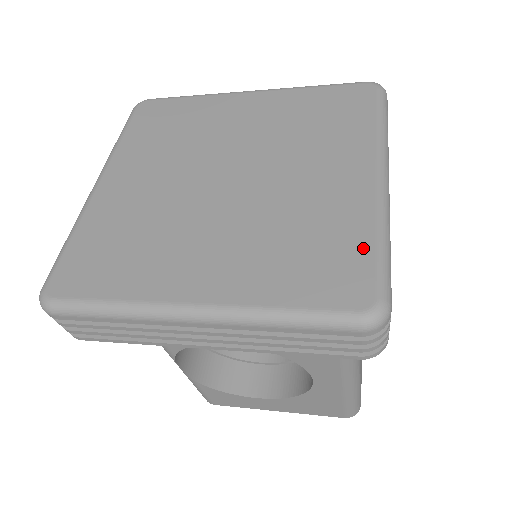
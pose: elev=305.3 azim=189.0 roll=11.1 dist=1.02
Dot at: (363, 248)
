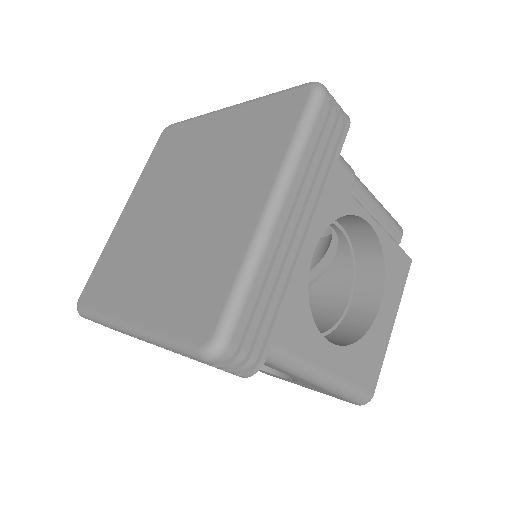
Dot at: (225, 285)
